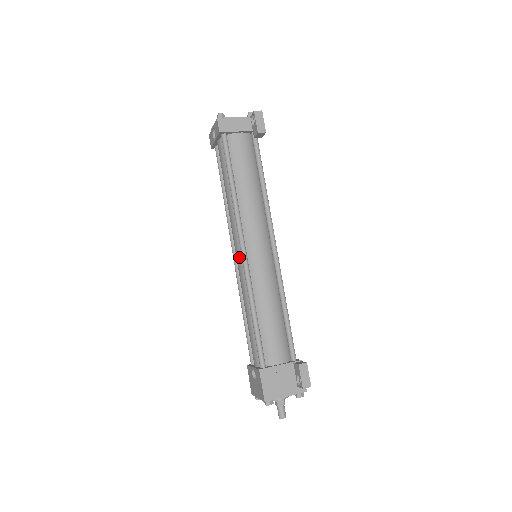
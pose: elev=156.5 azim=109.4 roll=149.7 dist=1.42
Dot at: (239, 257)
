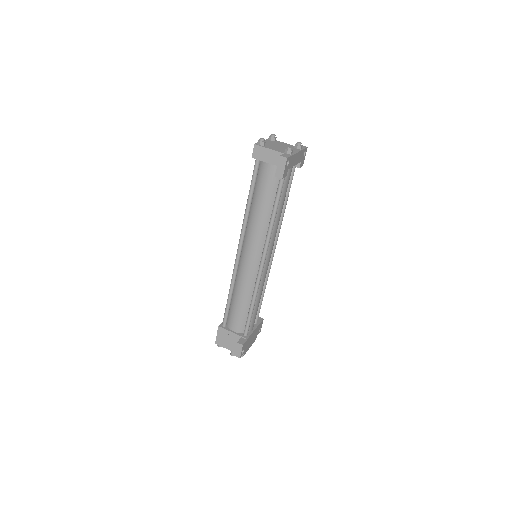
Dot at: occluded
